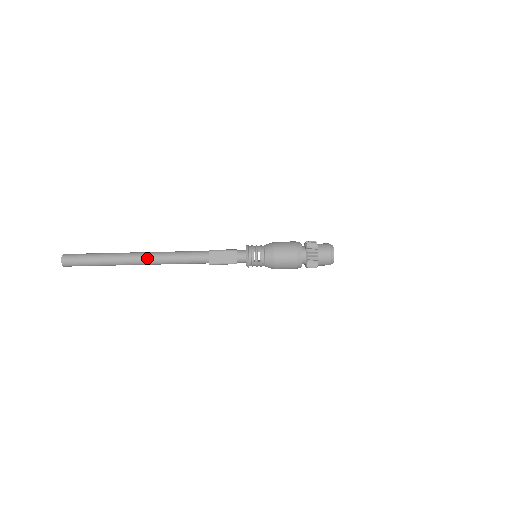
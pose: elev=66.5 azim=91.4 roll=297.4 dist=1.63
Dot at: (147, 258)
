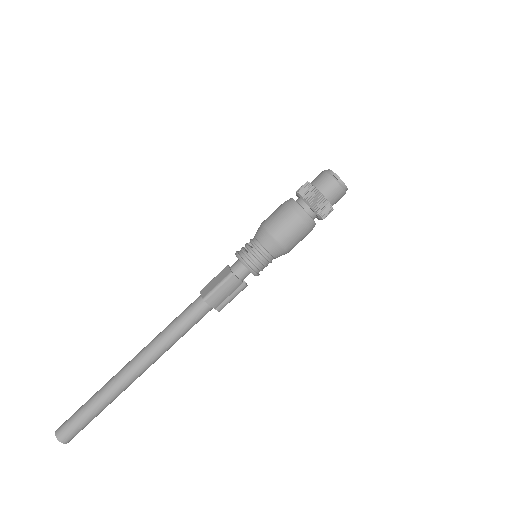
Dot at: (139, 353)
